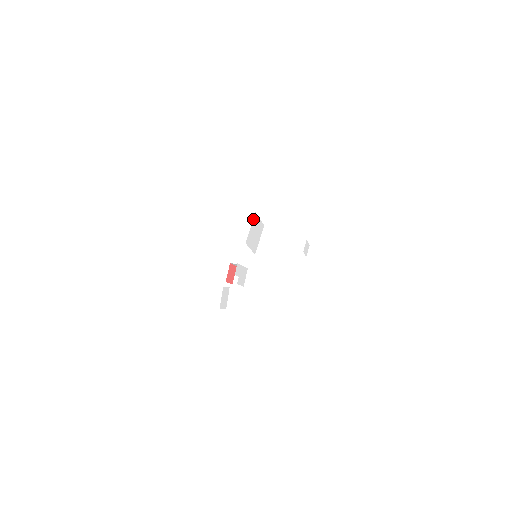
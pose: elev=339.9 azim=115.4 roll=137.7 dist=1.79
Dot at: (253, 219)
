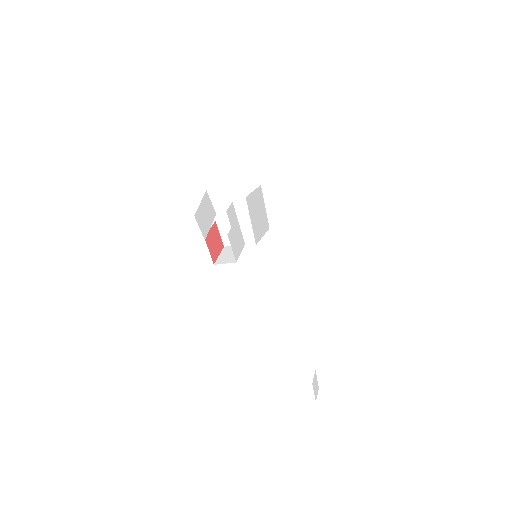
Dot at: (257, 188)
